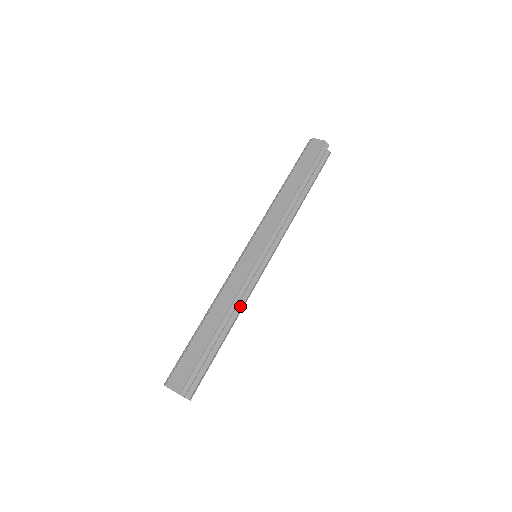
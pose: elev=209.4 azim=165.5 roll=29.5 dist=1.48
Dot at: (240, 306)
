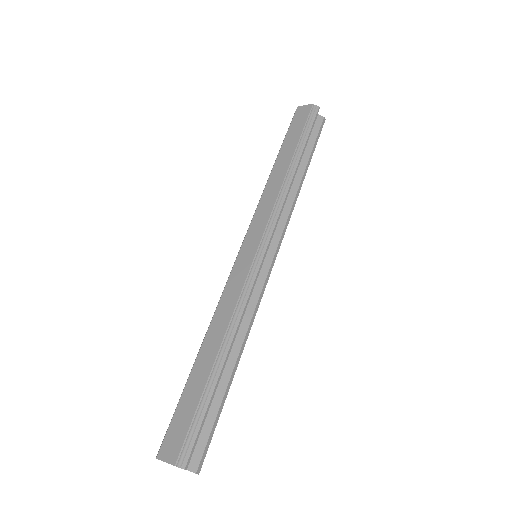
Dot at: (246, 324)
